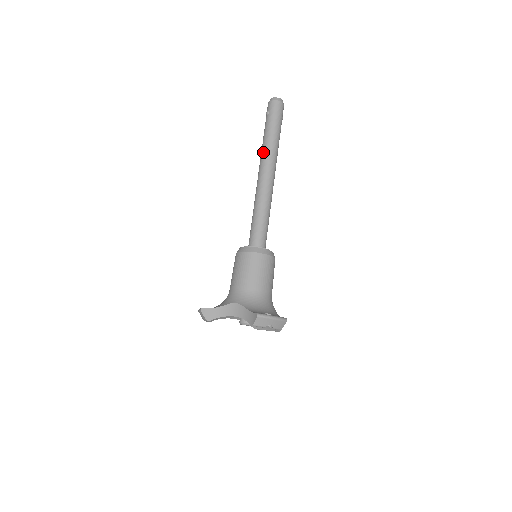
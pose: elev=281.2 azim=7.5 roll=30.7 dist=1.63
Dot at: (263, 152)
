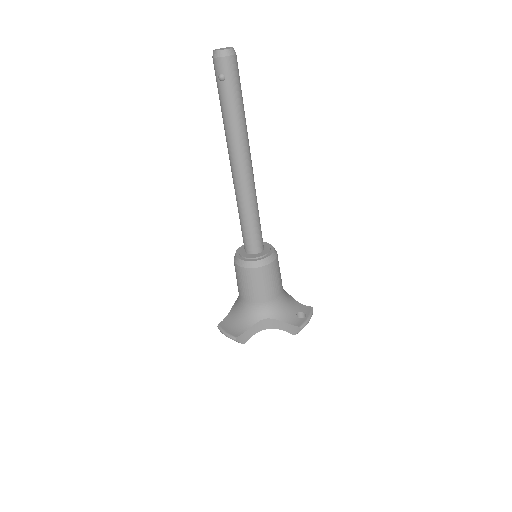
Dot at: (234, 140)
